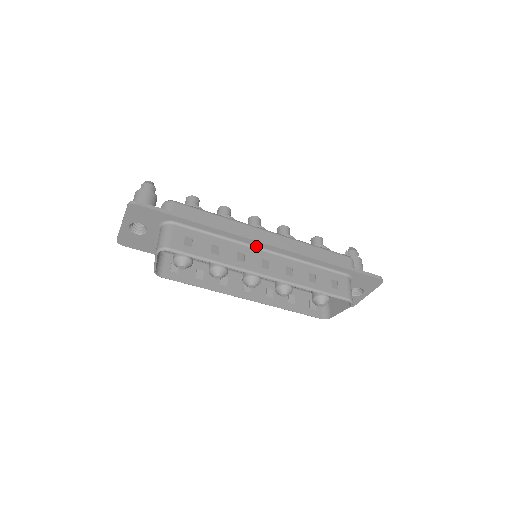
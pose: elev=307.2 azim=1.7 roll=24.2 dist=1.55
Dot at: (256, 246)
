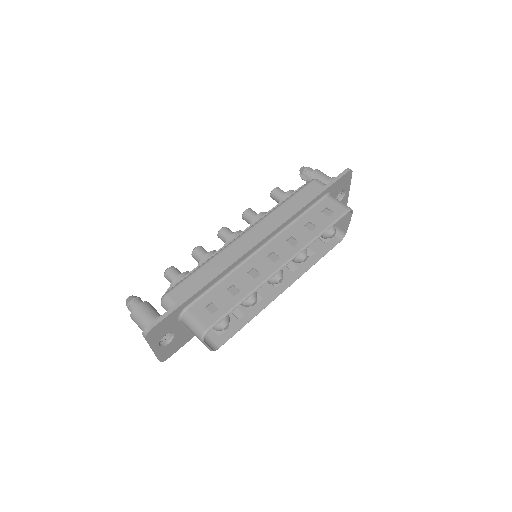
Dot at: (252, 253)
